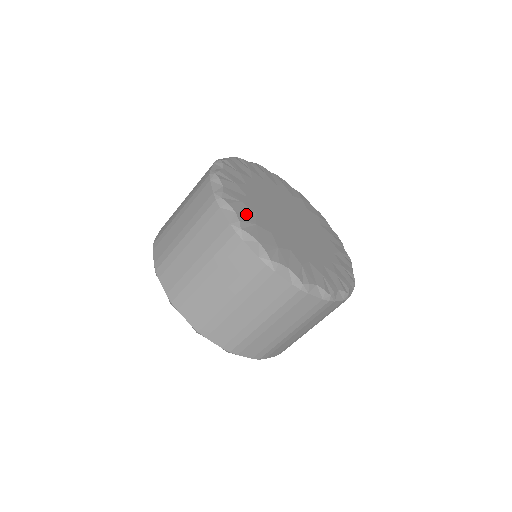
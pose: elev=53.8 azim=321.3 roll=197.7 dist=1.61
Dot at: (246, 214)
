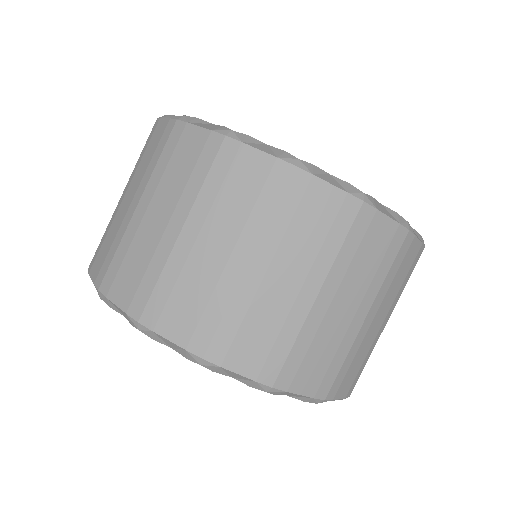
Dot at: occluded
